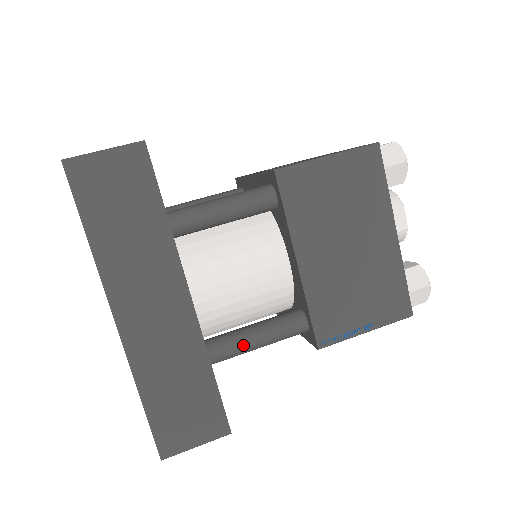
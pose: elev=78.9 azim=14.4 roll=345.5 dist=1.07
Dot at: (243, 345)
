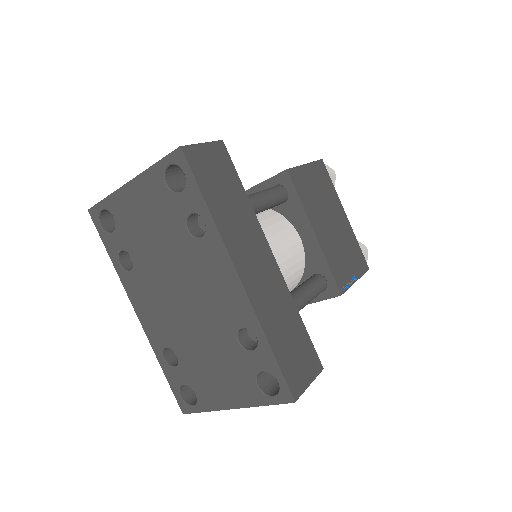
Dot at: (302, 300)
